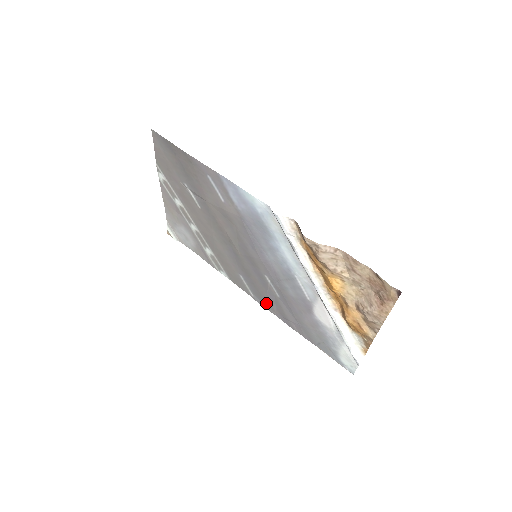
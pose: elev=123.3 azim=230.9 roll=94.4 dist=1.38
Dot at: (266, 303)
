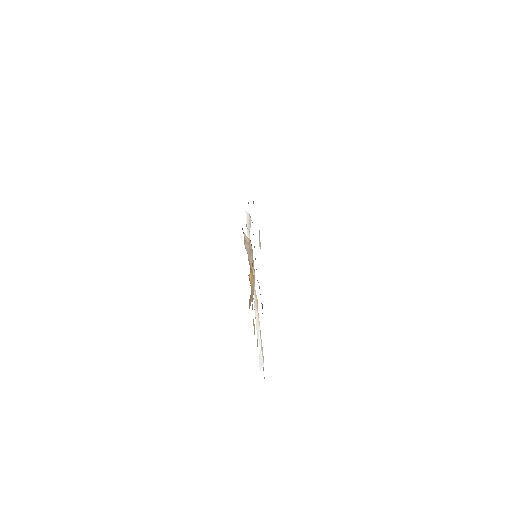
Dot at: occluded
